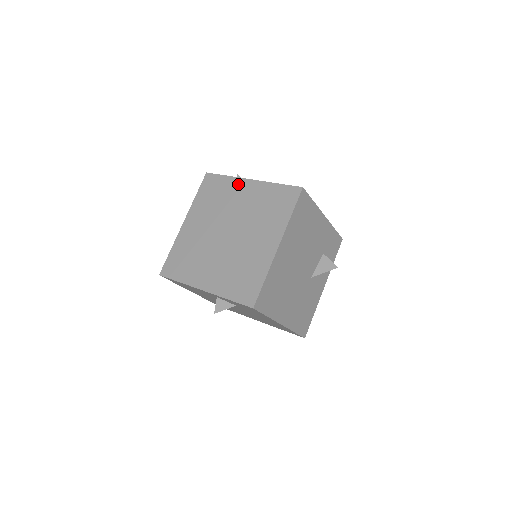
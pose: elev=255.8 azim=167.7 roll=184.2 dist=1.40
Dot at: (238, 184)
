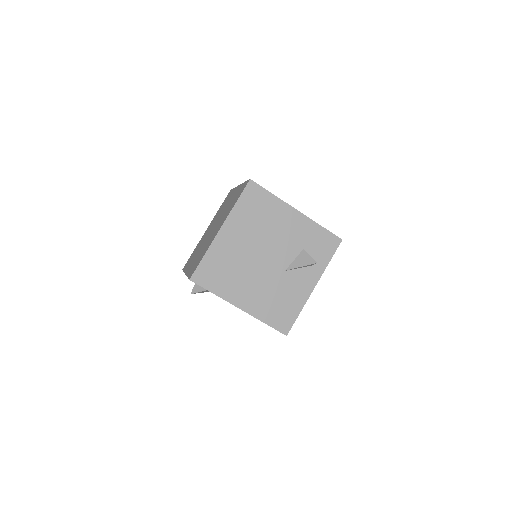
Dot at: (234, 191)
